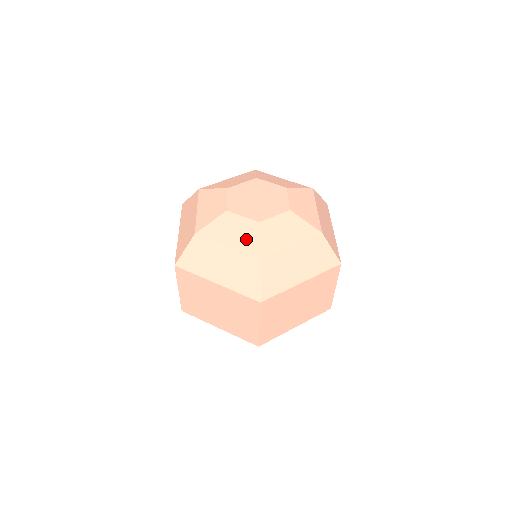
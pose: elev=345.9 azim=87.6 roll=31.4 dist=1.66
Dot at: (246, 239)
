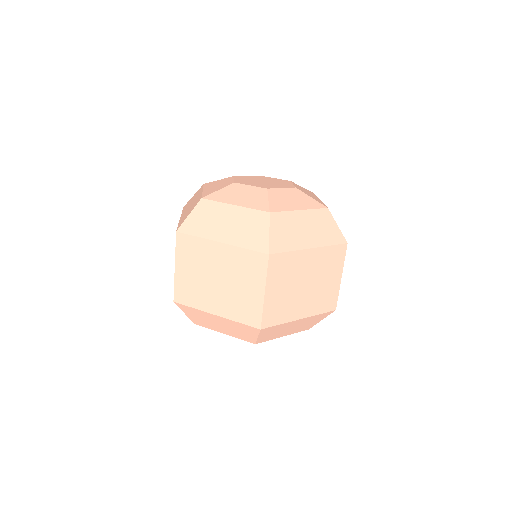
Dot at: (254, 199)
